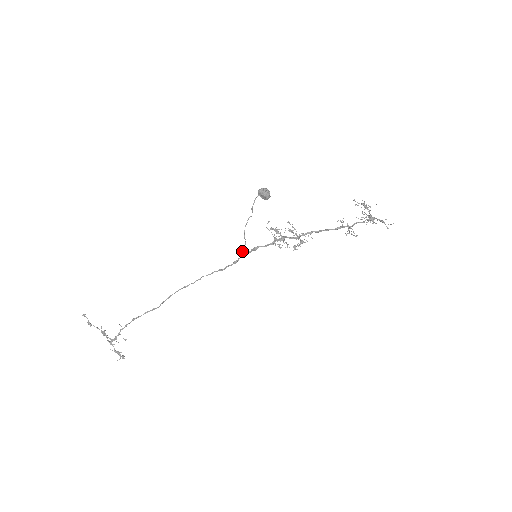
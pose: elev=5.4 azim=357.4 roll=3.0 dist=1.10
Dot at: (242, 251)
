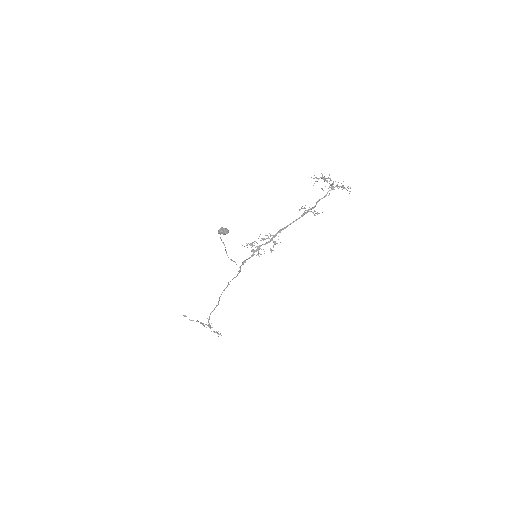
Dot at: occluded
